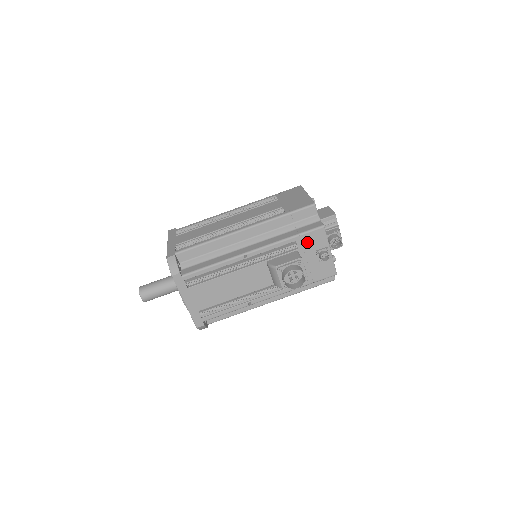
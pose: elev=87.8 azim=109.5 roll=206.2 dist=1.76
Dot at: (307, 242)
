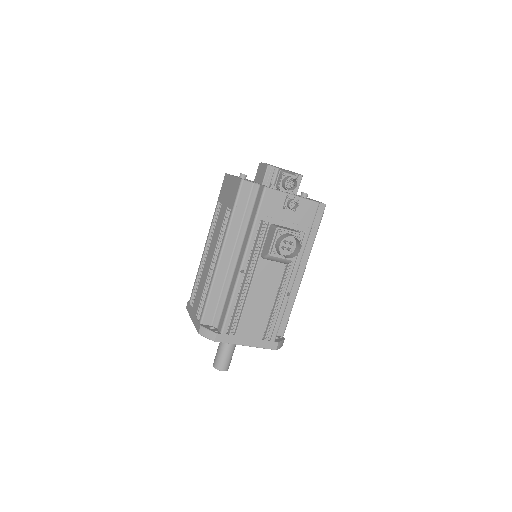
Dot at: (269, 211)
